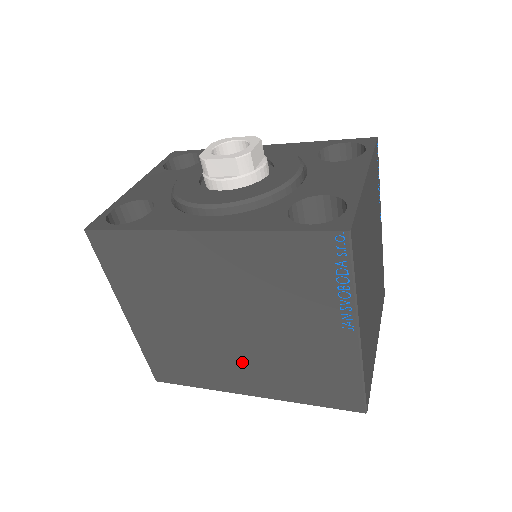
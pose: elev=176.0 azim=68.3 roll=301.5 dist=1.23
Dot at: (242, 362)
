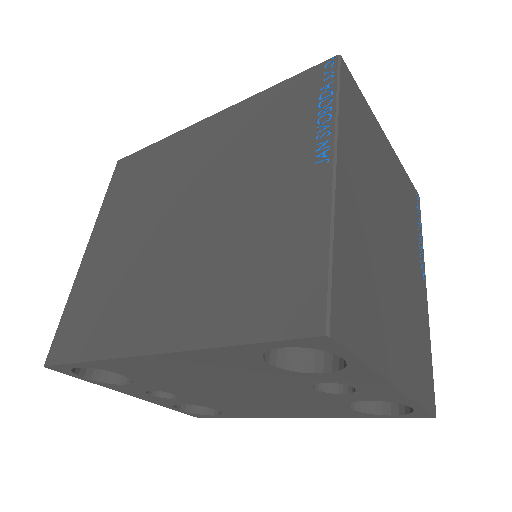
Dot at: (171, 279)
